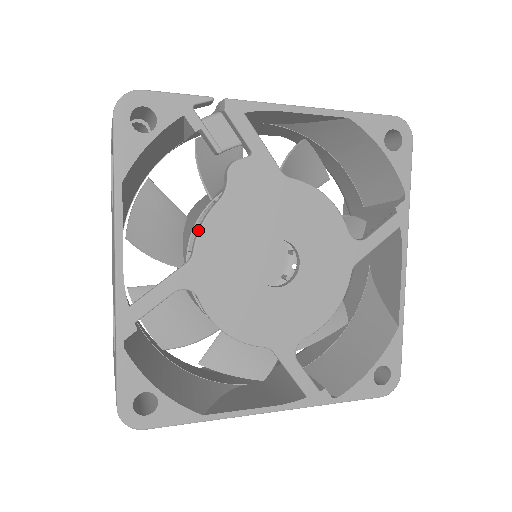
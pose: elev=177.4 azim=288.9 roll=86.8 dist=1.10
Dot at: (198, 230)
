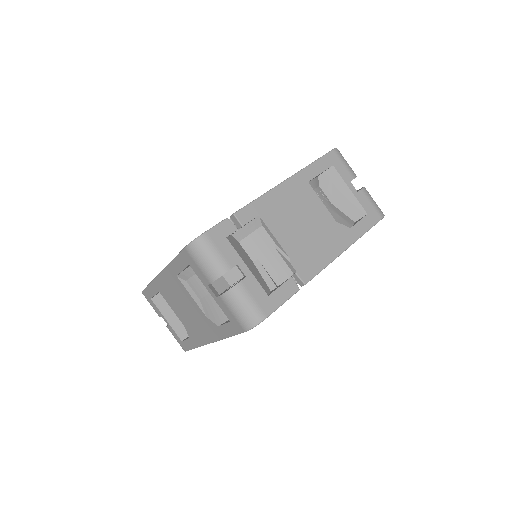
Dot at: occluded
